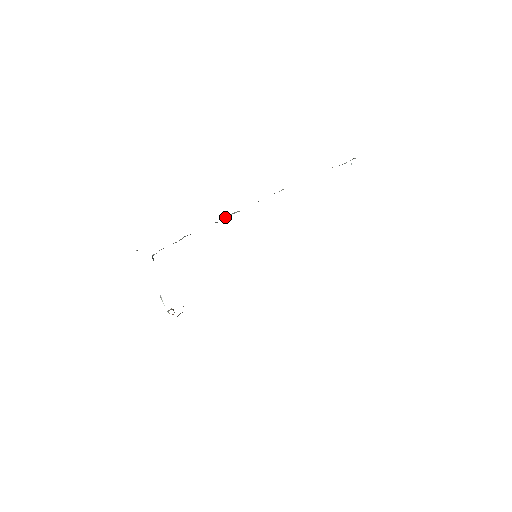
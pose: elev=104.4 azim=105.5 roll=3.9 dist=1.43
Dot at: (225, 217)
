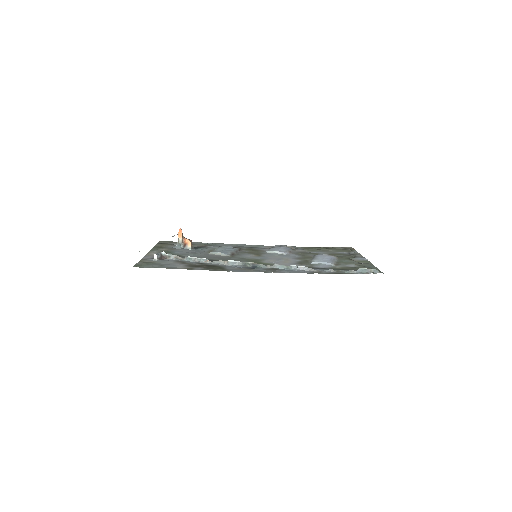
Dot at: (240, 262)
